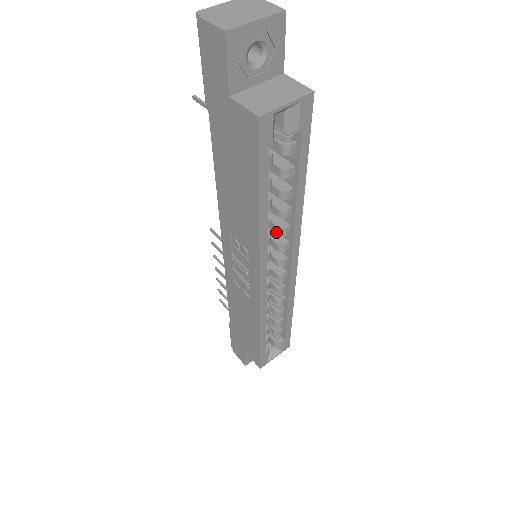
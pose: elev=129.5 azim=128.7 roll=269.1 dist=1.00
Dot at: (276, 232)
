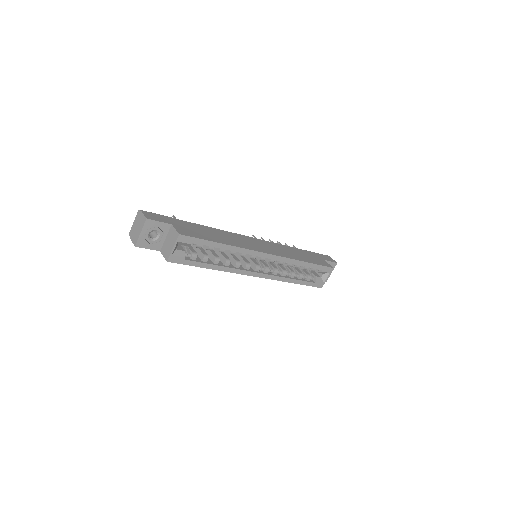
Dot at: (241, 256)
